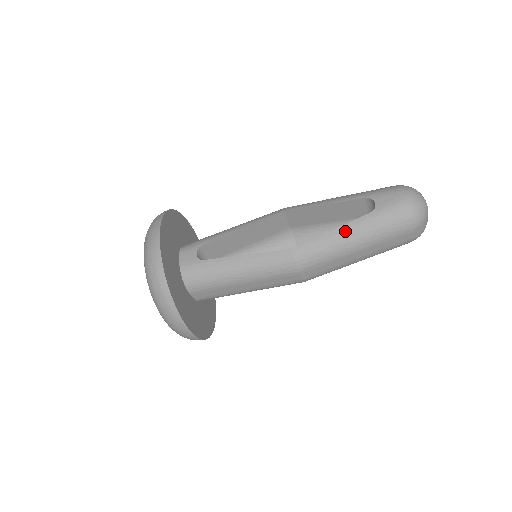
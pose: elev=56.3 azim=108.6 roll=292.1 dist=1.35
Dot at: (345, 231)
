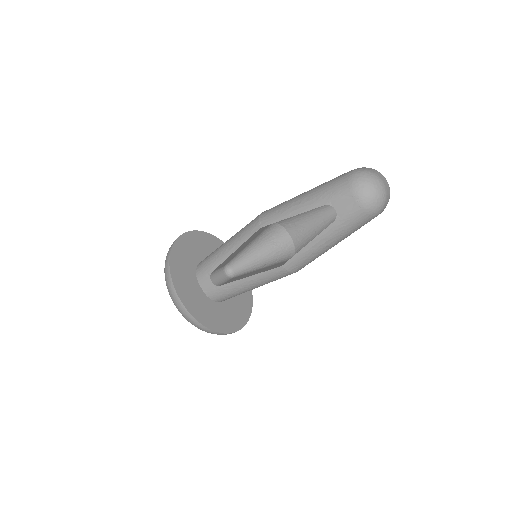
Dot at: (319, 242)
